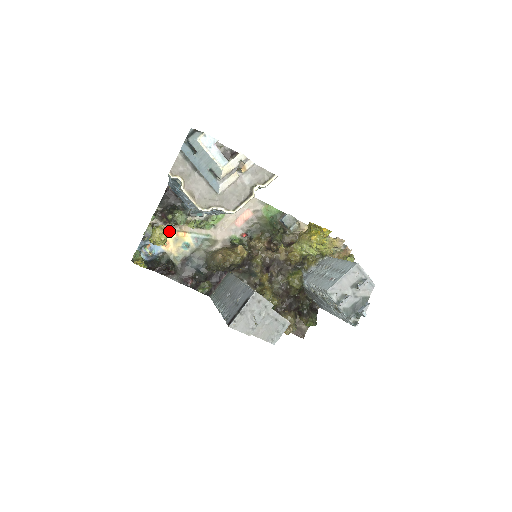
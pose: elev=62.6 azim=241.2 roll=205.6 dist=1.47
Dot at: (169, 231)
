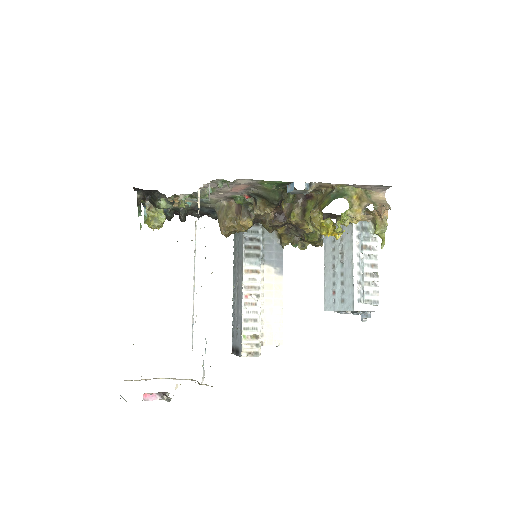
Dot at: occluded
